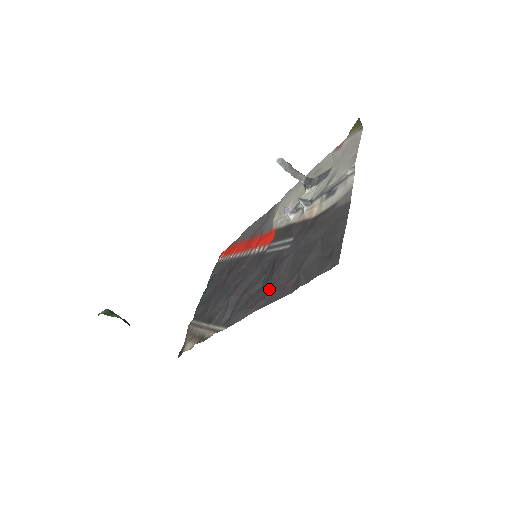
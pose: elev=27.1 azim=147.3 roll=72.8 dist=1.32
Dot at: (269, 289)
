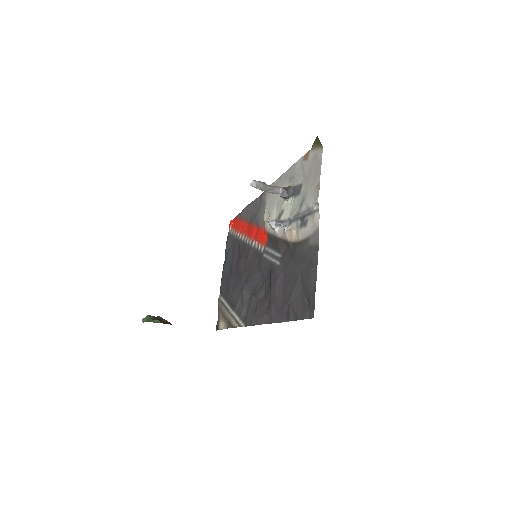
Dot at: (270, 305)
